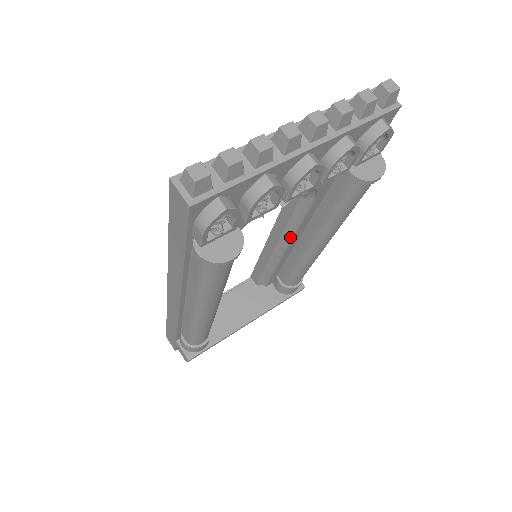
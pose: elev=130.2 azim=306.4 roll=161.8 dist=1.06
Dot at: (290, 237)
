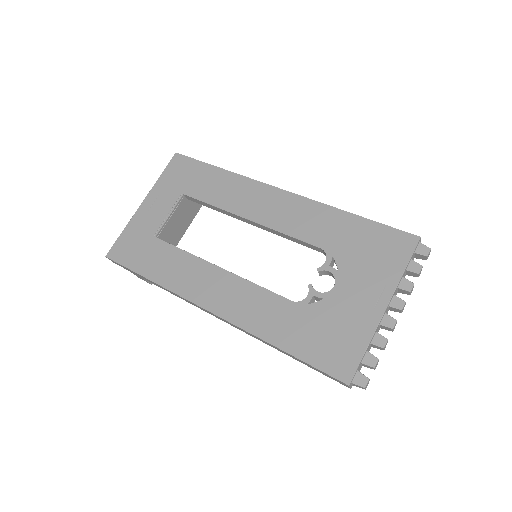
Dot at: occluded
